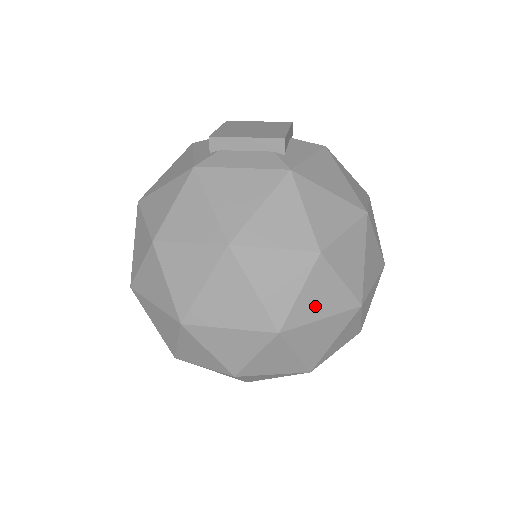
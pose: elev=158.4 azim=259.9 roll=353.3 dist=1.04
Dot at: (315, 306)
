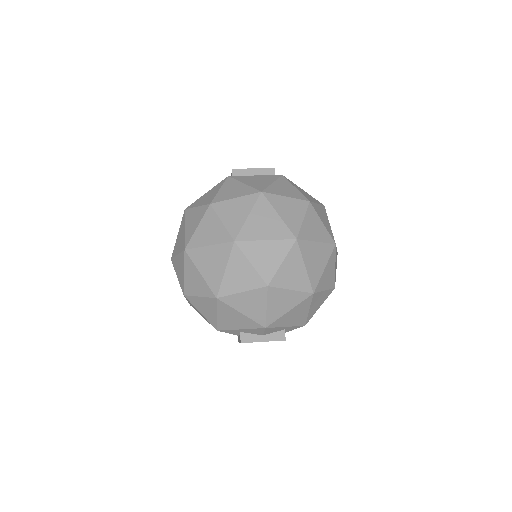
Dot at: (312, 232)
